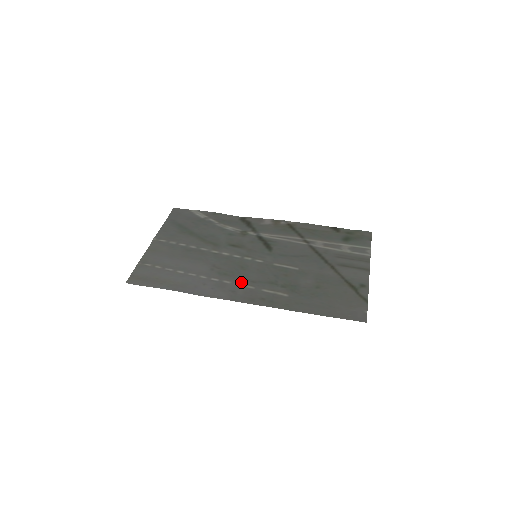
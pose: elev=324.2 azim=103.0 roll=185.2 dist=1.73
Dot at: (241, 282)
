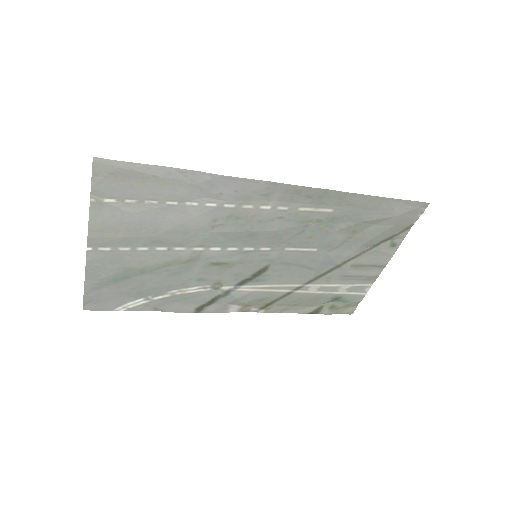
Dot at: (266, 212)
